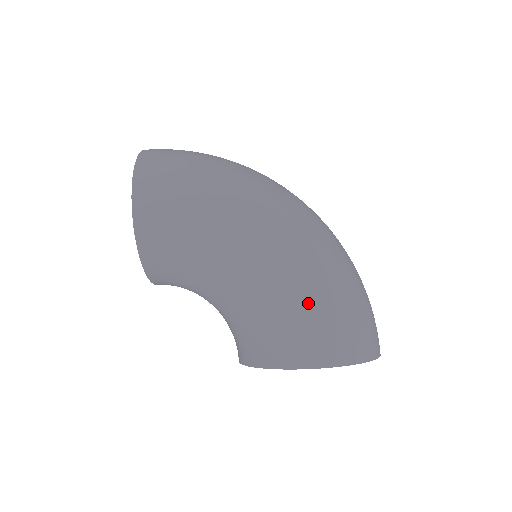
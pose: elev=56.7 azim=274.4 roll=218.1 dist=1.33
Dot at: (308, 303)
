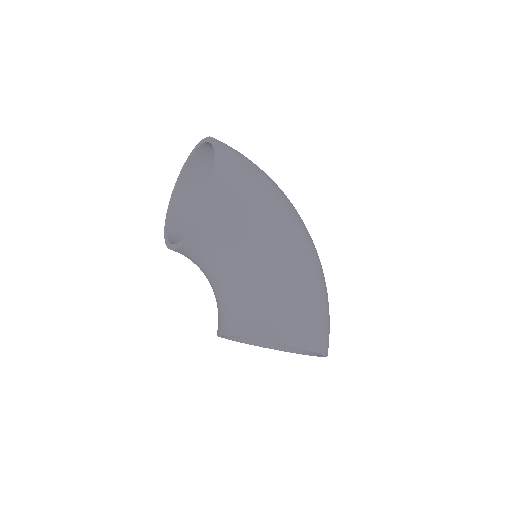
Dot at: (312, 301)
